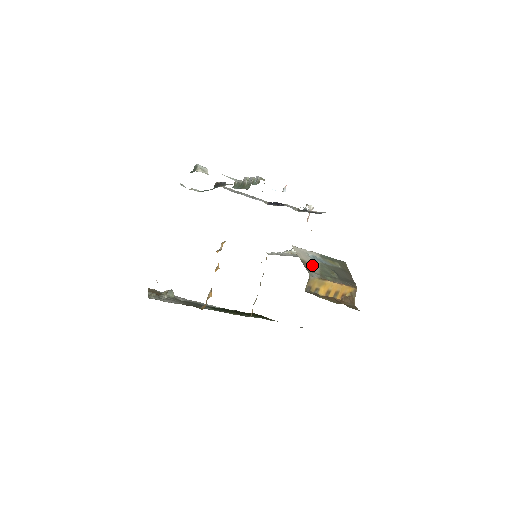
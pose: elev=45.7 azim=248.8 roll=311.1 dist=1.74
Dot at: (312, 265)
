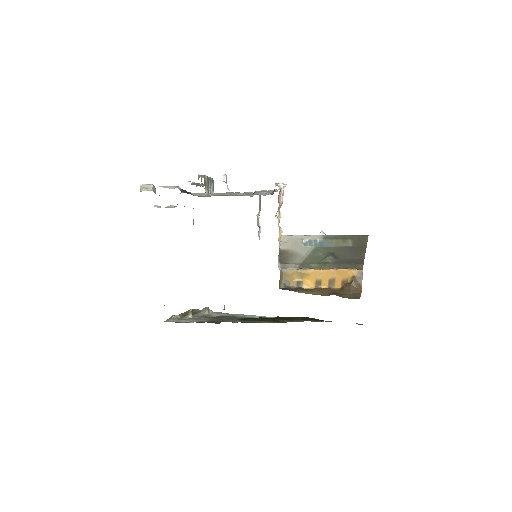
Dot at: (297, 254)
